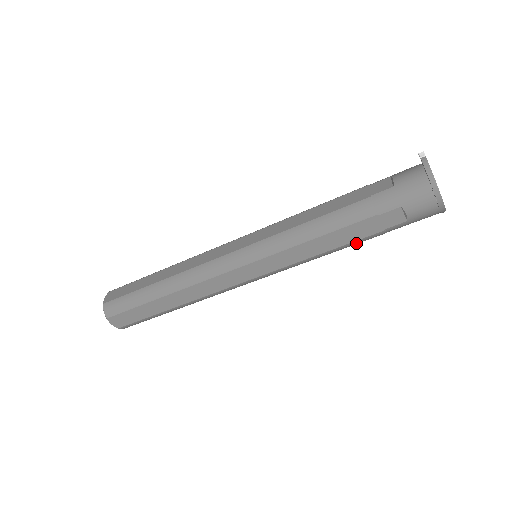
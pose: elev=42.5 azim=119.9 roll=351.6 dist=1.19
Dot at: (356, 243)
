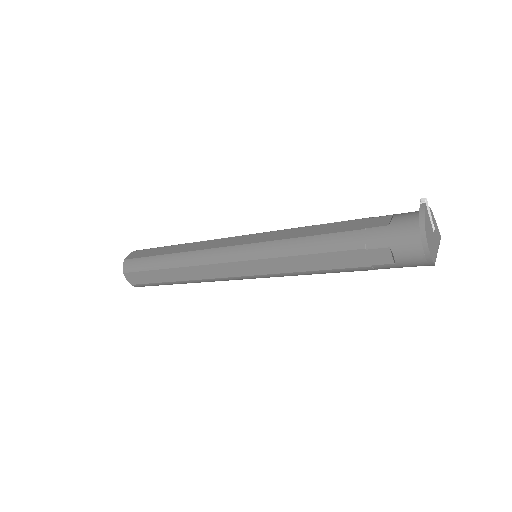
Dot at: (344, 271)
